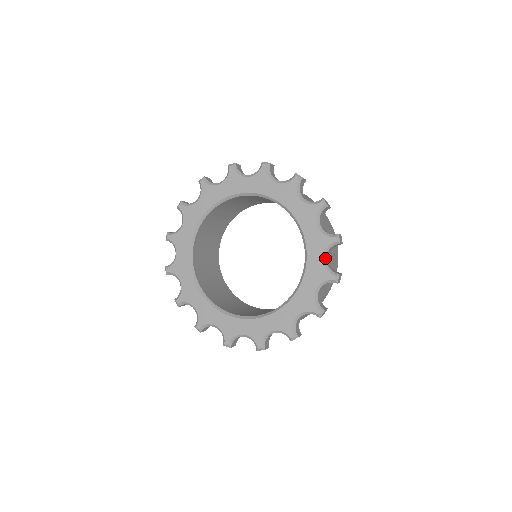
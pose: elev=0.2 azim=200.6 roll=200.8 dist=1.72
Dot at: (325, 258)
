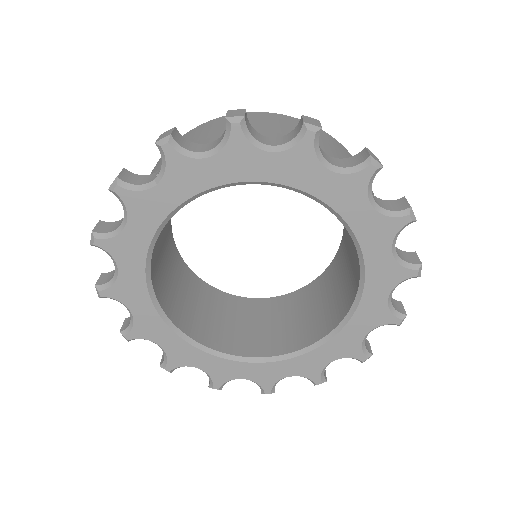
Dot at: (394, 249)
